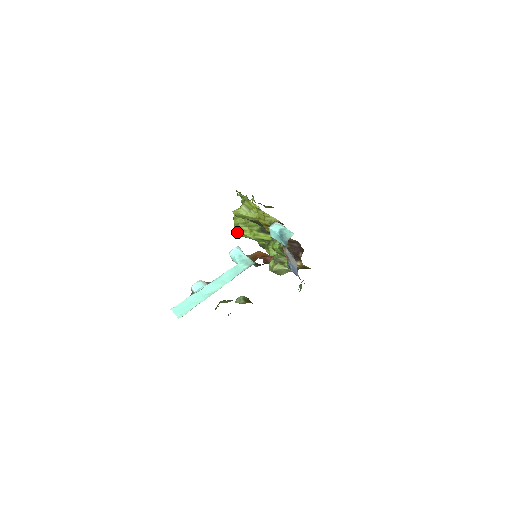
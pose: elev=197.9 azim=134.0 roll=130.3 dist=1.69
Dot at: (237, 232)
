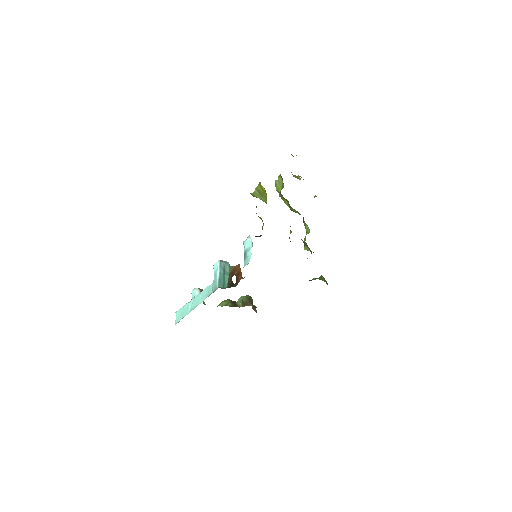
Dot at: occluded
